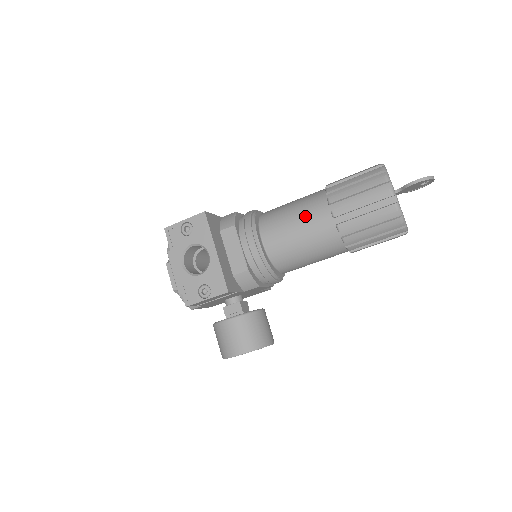
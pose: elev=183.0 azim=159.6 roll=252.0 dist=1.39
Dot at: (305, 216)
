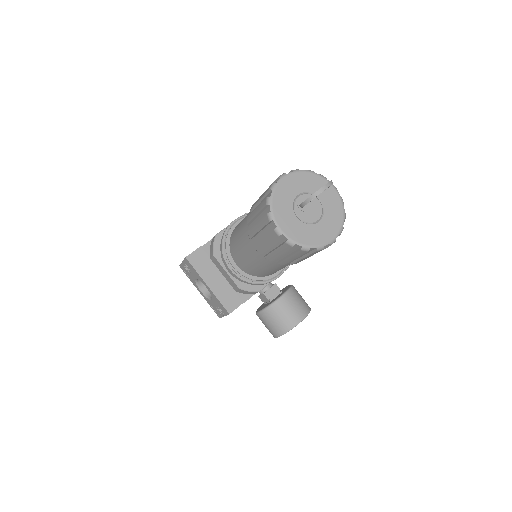
Dot at: (245, 247)
